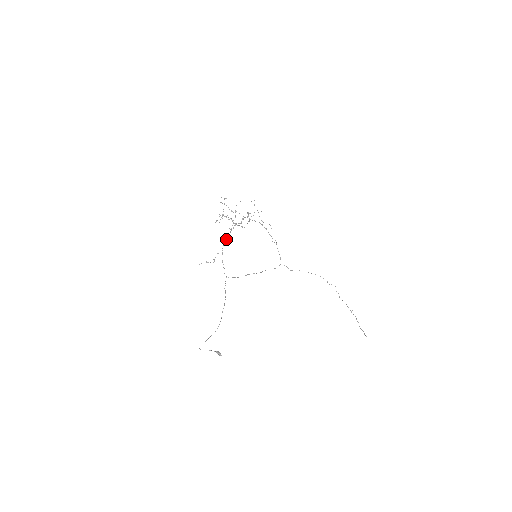
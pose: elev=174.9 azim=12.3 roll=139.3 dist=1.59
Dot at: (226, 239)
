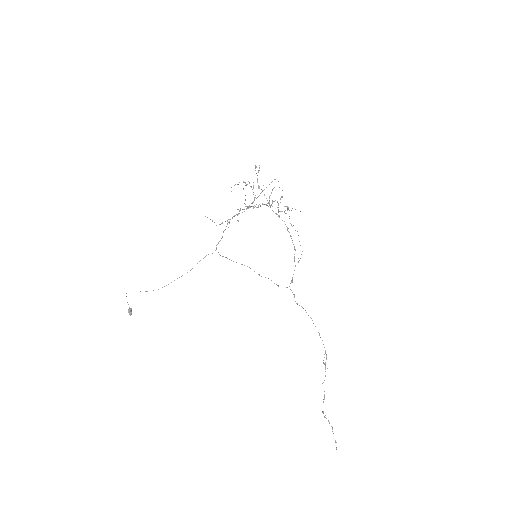
Dot at: occluded
